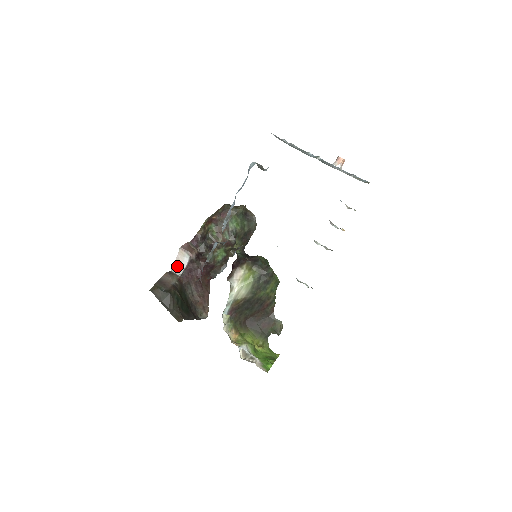
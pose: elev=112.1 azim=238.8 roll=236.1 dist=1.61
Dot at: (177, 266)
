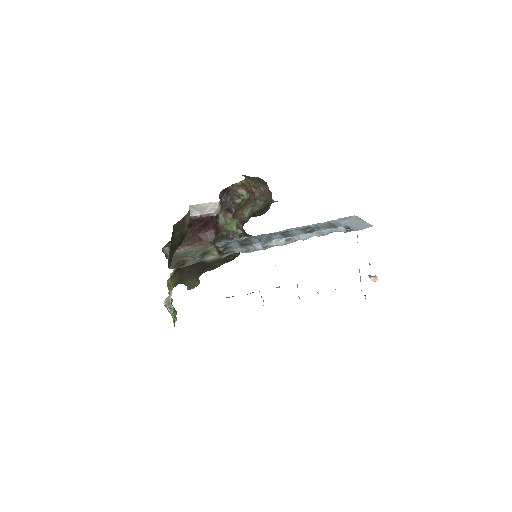
Dot at: (198, 208)
